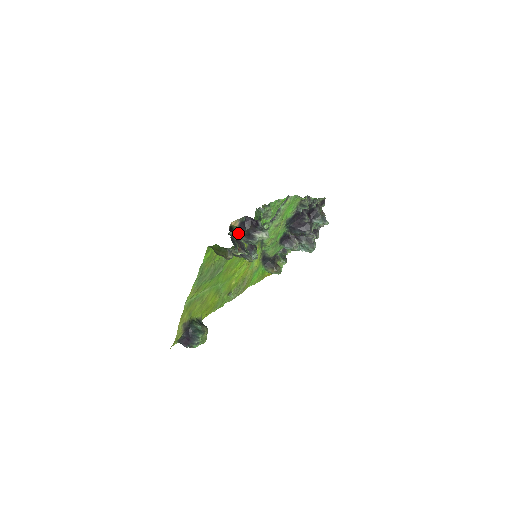
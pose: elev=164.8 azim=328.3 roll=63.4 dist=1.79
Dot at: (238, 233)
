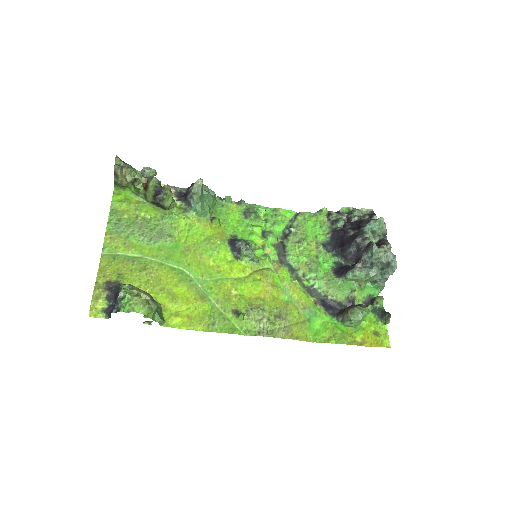
Dot at: (151, 176)
